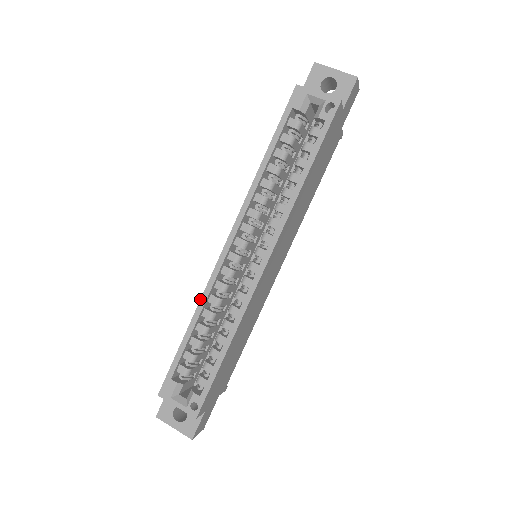
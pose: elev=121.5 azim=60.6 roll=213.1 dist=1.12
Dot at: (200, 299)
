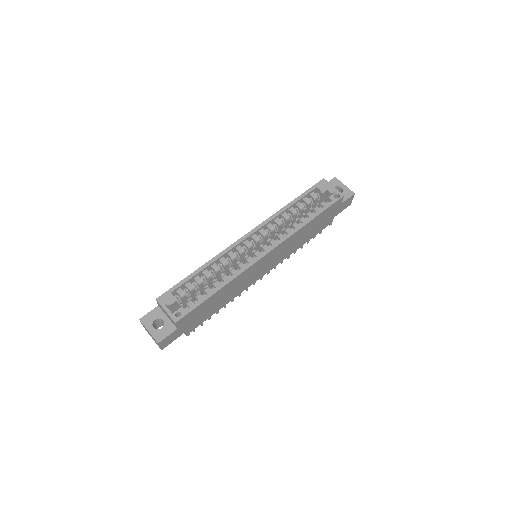
Dot at: (216, 255)
